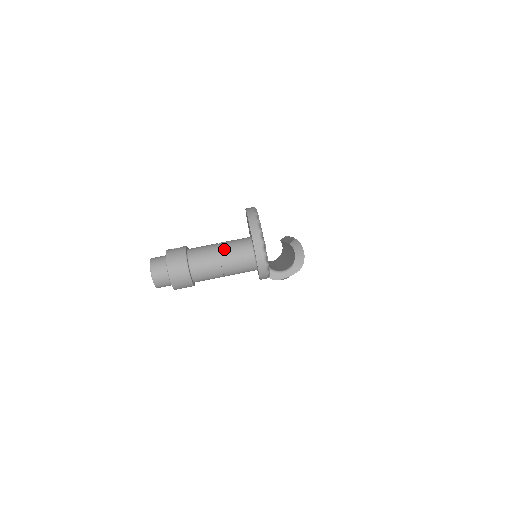
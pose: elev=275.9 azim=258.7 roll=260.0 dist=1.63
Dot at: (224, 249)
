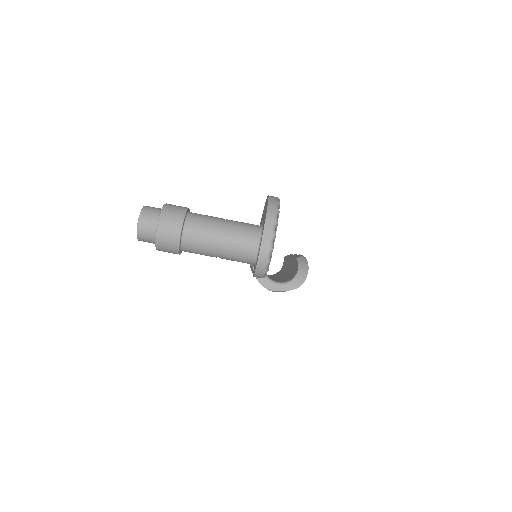
Dot at: (229, 226)
